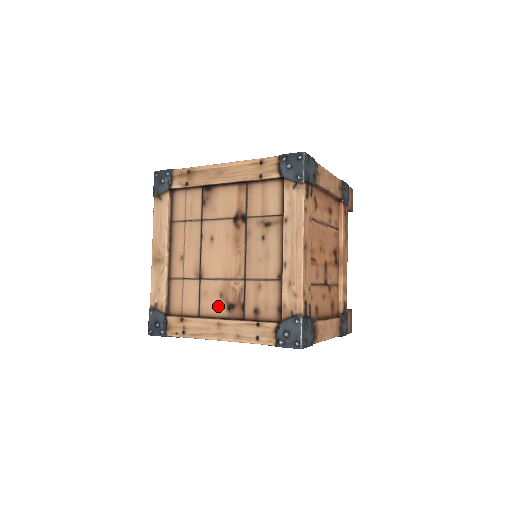
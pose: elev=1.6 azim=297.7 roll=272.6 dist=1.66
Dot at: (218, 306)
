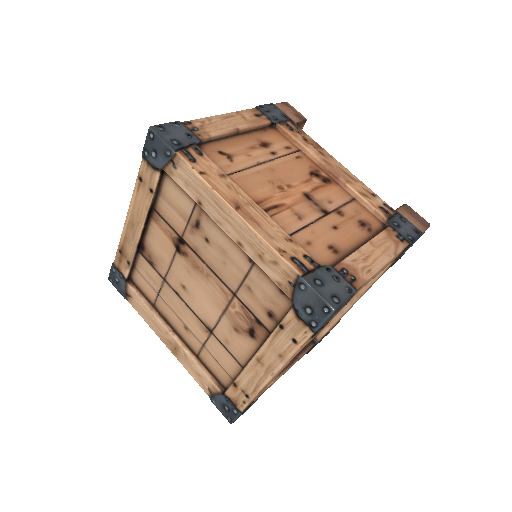
Dot at: (244, 343)
